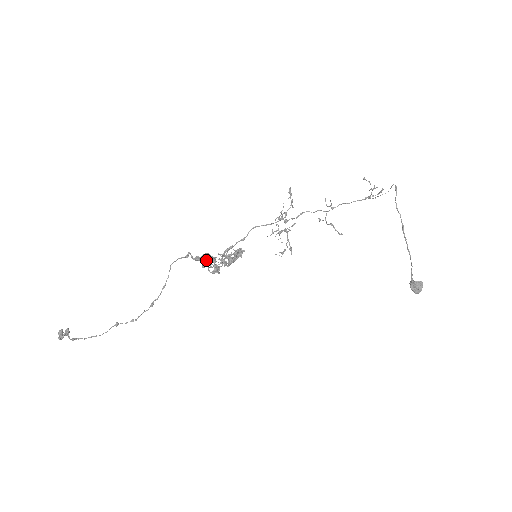
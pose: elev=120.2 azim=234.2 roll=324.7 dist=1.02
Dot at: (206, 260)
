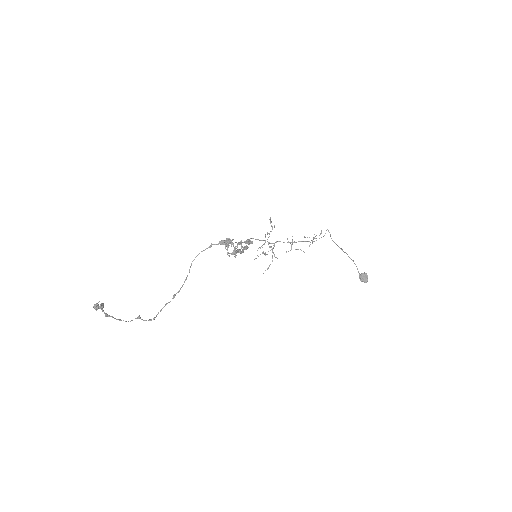
Dot at: (229, 242)
